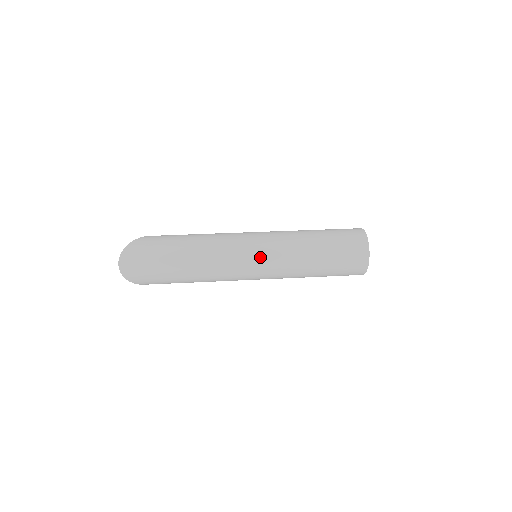
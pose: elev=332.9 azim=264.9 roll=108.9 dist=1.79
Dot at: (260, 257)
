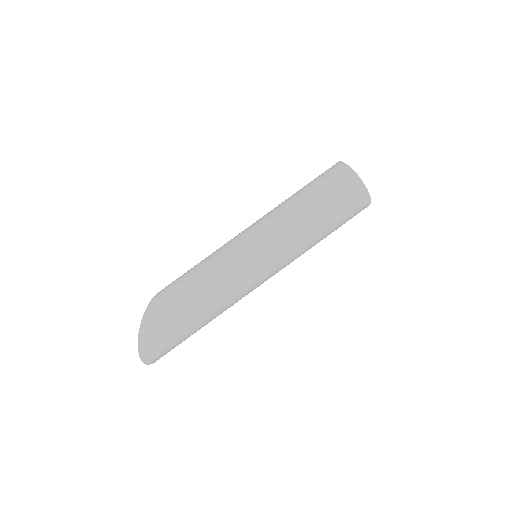
Dot at: (270, 270)
